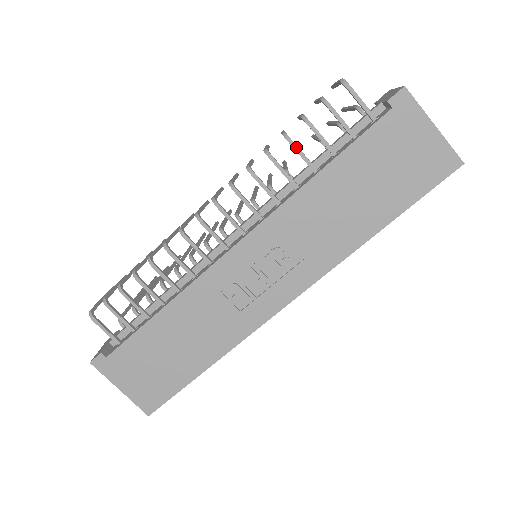
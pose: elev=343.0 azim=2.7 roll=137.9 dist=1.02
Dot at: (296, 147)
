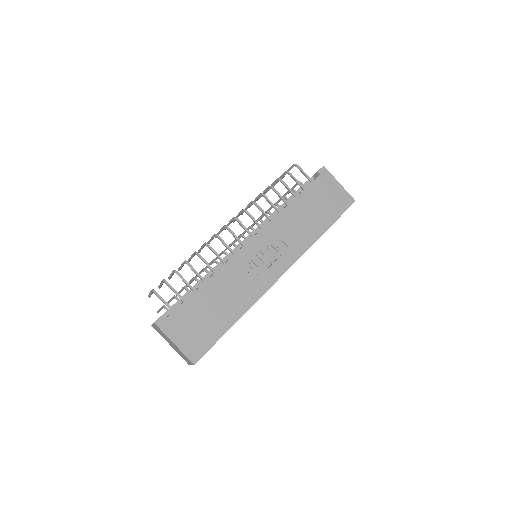
Dot at: (277, 191)
